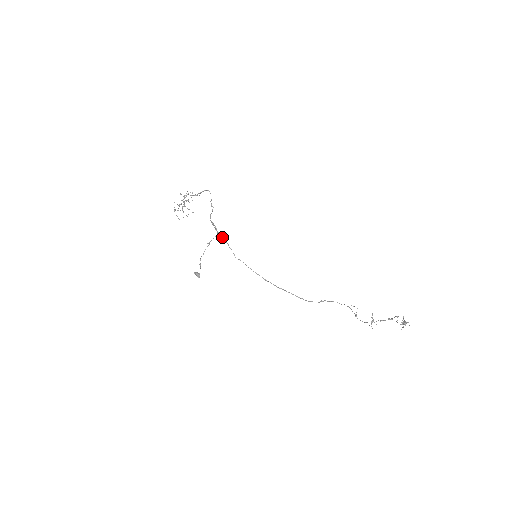
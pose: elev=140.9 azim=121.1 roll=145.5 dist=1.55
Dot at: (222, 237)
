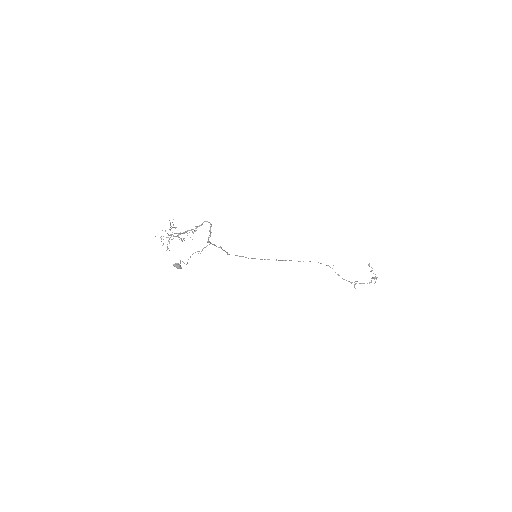
Dot at: (216, 246)
